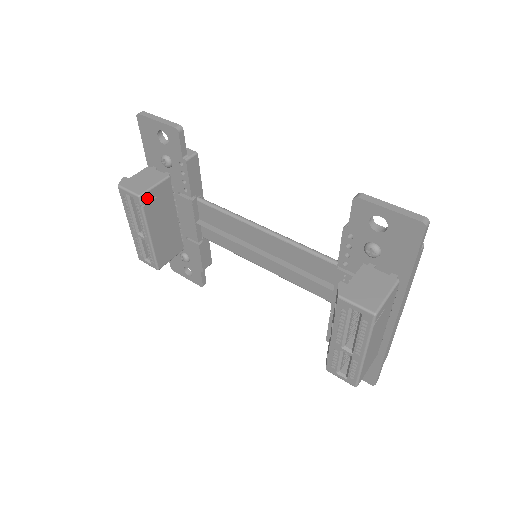
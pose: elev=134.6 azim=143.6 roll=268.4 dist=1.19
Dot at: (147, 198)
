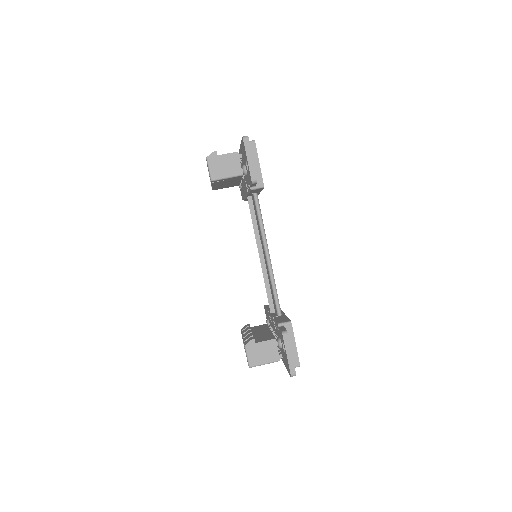
Dot at: (218, 181)
